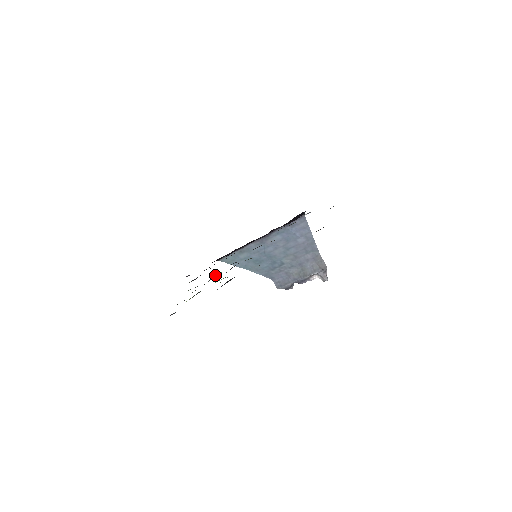
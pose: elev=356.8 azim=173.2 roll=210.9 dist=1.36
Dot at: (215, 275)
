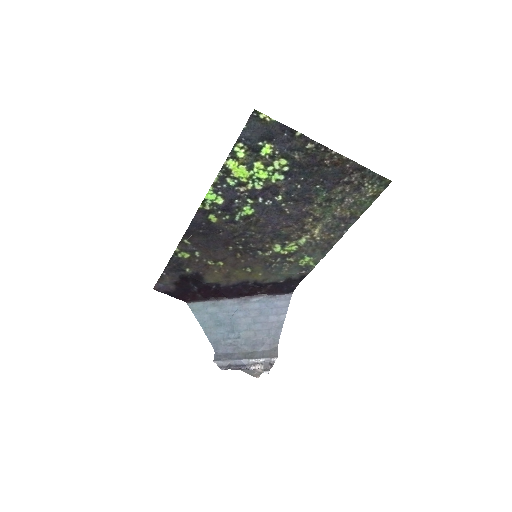
Dot at: (245, 200)
